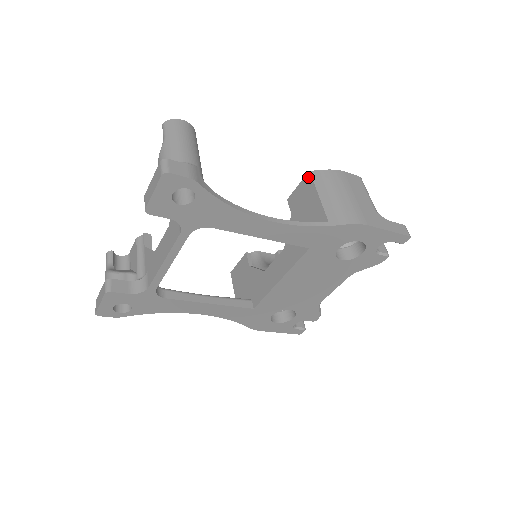
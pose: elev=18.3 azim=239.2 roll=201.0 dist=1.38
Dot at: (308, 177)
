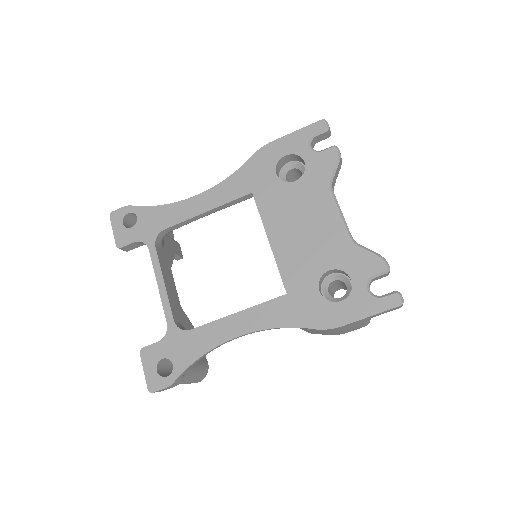
Dot at: occluded
